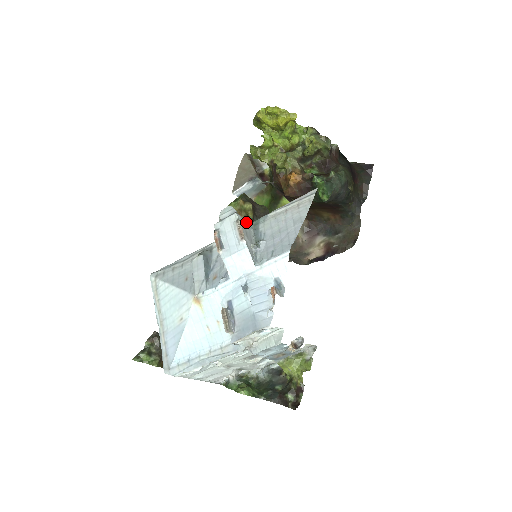
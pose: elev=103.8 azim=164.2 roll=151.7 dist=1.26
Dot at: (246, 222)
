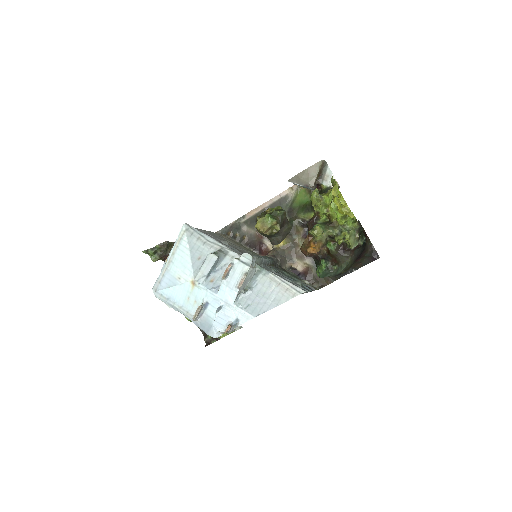
Dot at: (257, 261)
